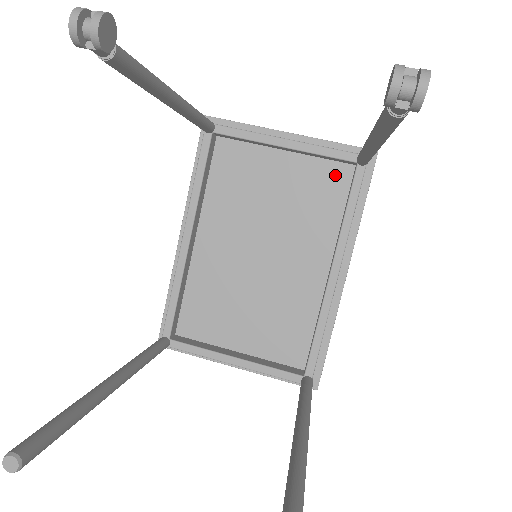
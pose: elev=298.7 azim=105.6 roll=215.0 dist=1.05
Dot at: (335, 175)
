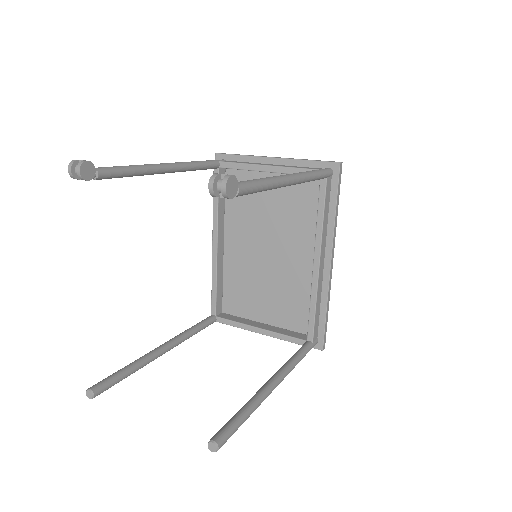
Dot at: (311, 186)
